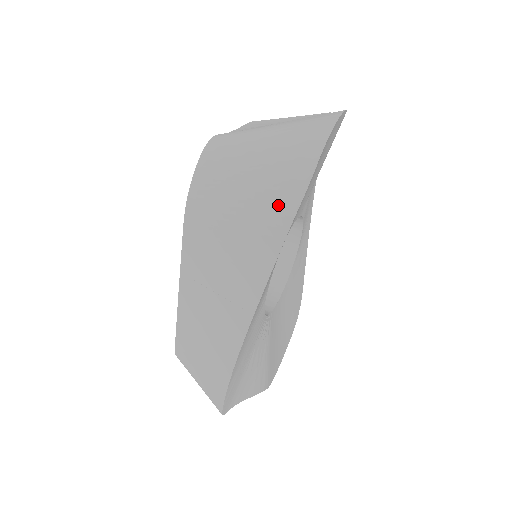
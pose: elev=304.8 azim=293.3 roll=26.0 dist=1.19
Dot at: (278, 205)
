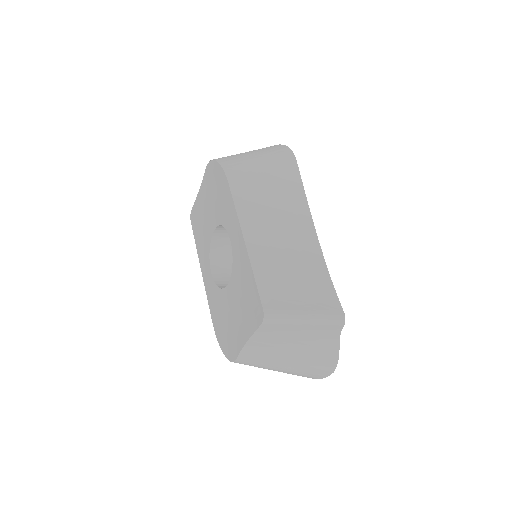
Dot at: (281, 153)
